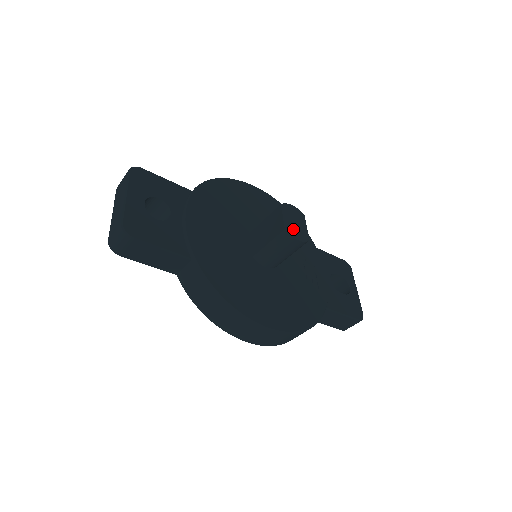
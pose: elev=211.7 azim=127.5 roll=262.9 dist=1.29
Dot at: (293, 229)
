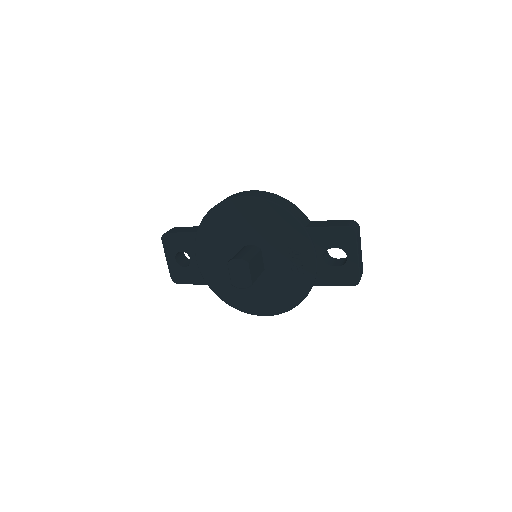
Dot at: (237, 283)
